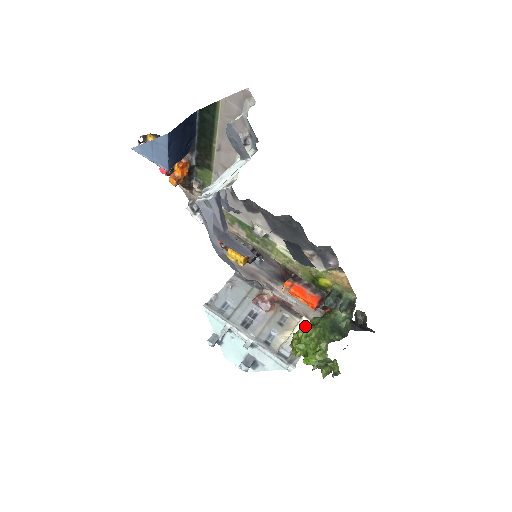
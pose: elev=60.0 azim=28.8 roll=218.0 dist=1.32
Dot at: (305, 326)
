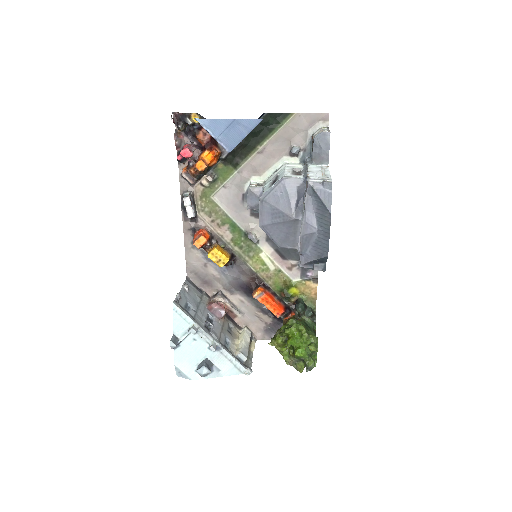
Dot at: (288, 325)
